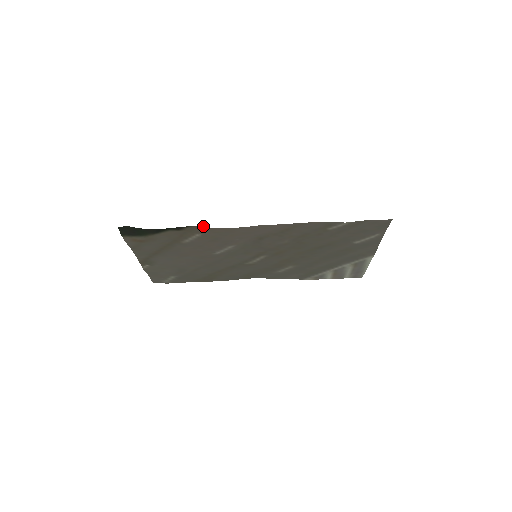
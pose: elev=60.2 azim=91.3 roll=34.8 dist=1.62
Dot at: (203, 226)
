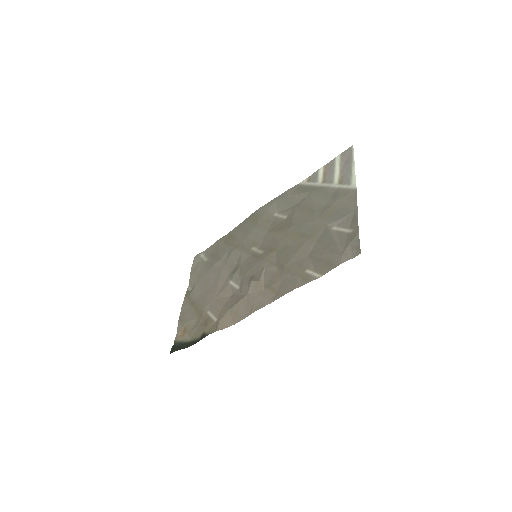
Dot at: occluded
